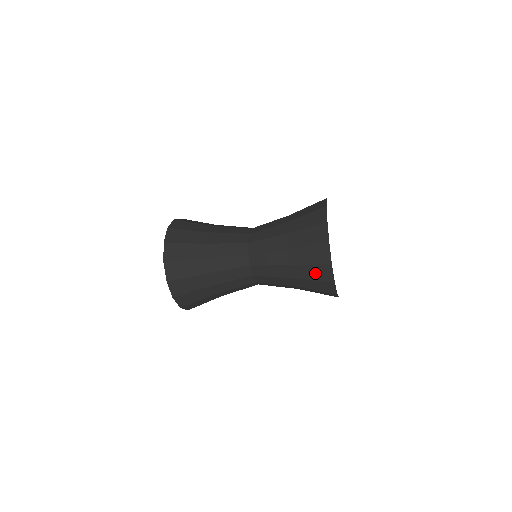
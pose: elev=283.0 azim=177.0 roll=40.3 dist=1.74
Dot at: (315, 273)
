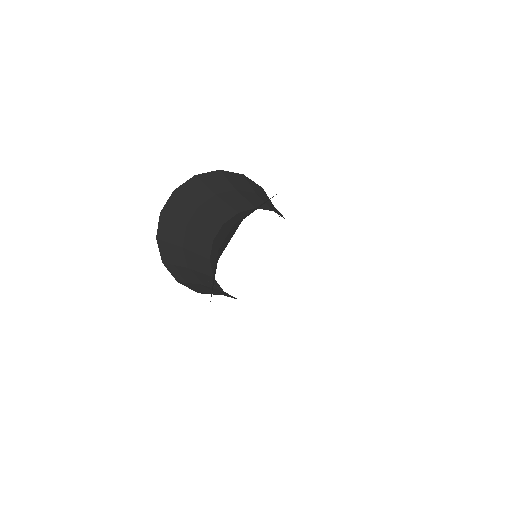
Dot at: occluded
